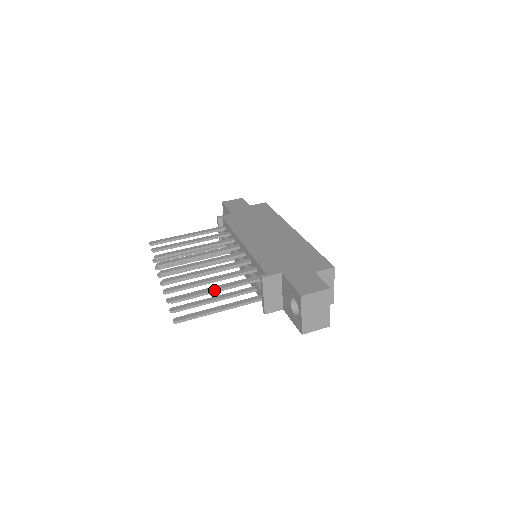
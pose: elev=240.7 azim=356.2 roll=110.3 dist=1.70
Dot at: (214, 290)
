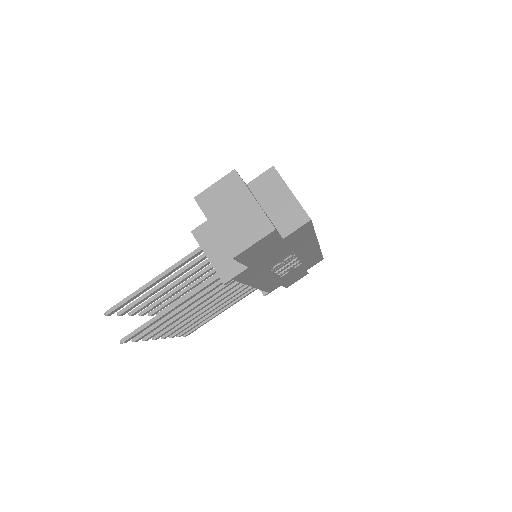
Dot at: (151, 280)
